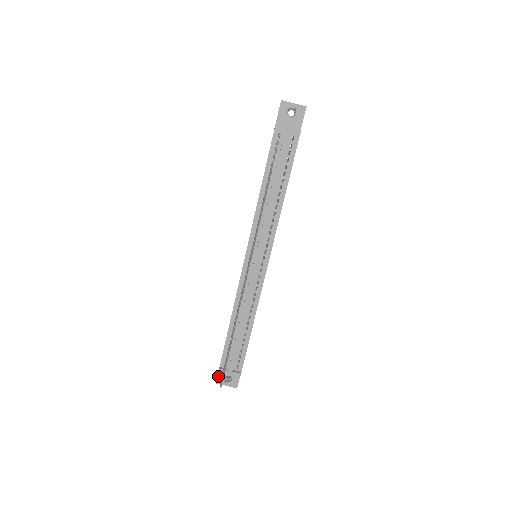
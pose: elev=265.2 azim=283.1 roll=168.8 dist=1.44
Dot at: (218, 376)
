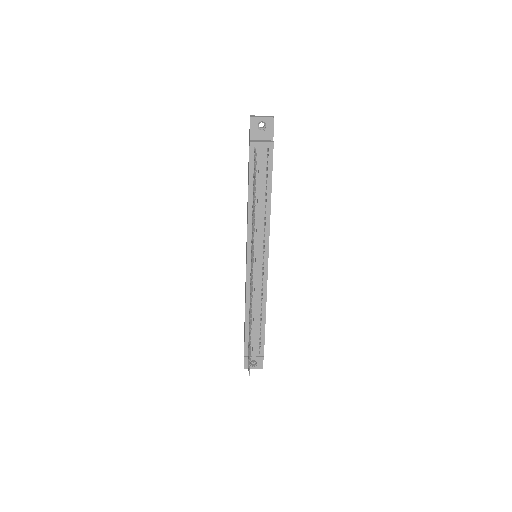
Dot at: (244, 362)
